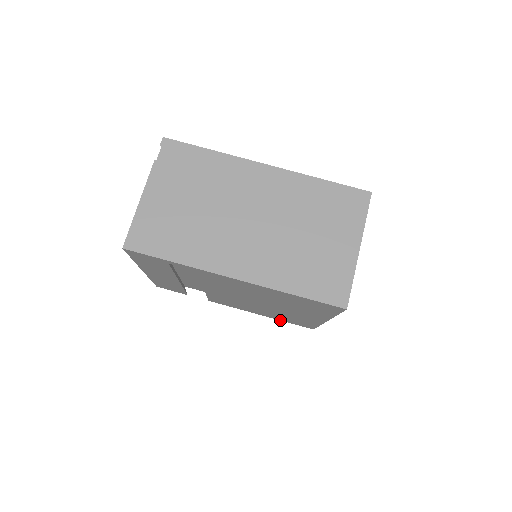
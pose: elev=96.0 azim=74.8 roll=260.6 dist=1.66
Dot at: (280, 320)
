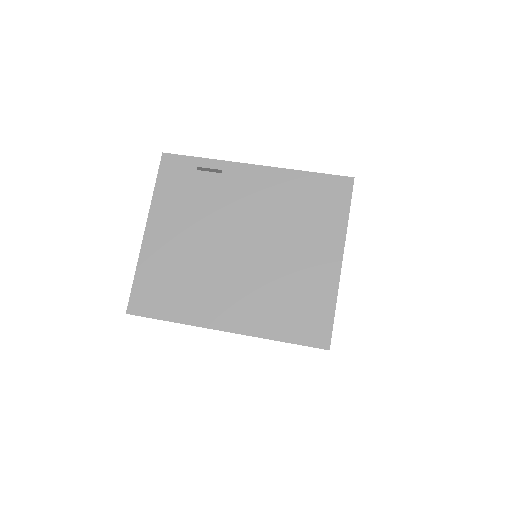
Dot at: occluded
